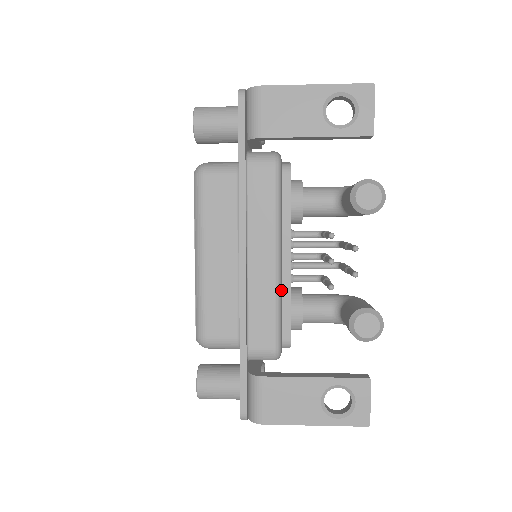
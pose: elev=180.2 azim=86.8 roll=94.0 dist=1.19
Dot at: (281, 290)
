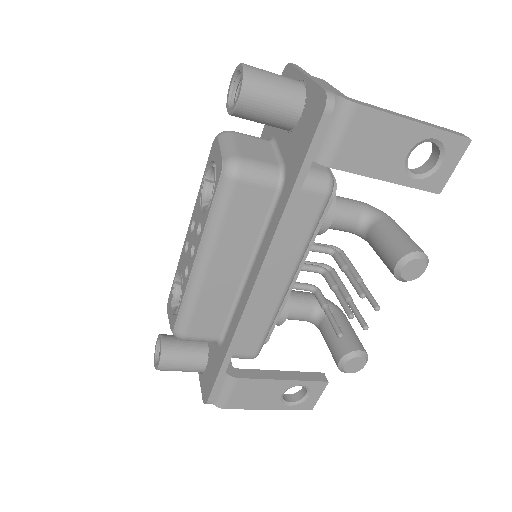
Dot at: (279, 307)
